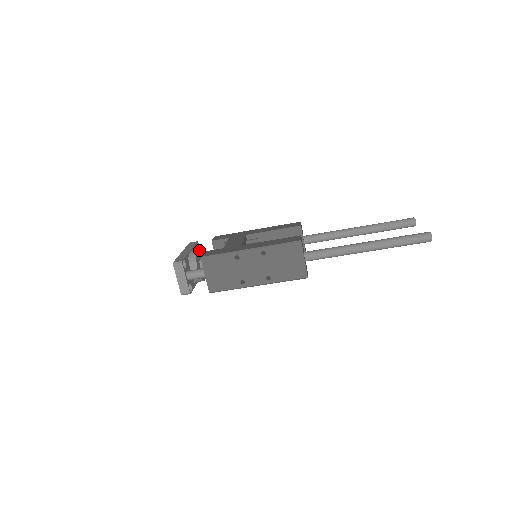
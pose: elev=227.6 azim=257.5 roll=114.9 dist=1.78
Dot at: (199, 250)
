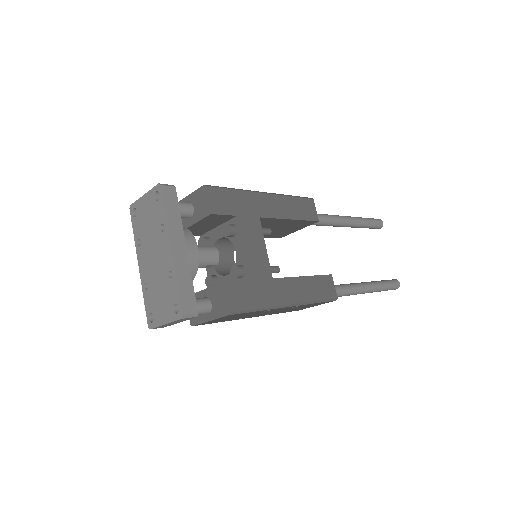
Dot at: (193, 239)
